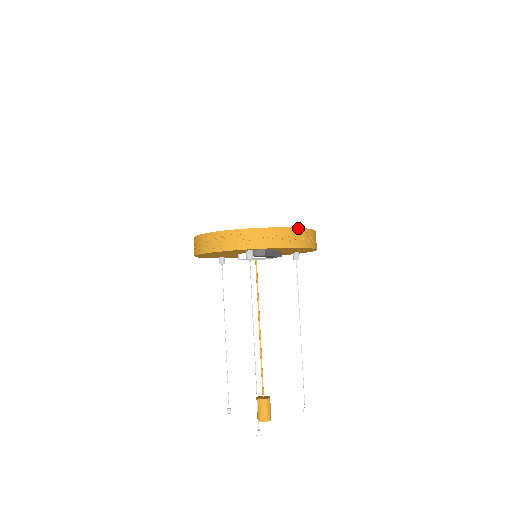
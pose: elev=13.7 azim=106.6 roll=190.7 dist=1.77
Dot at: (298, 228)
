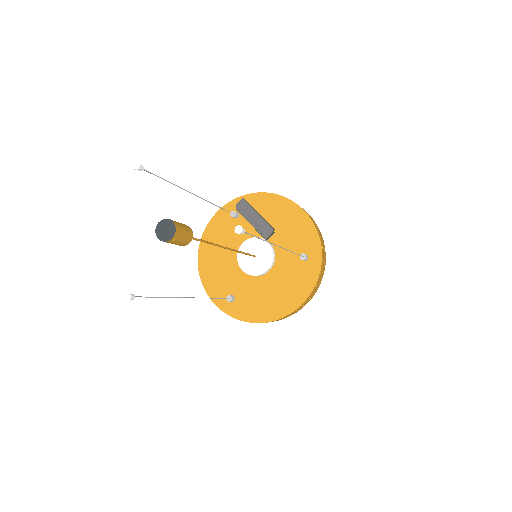
Dot at: occluded
